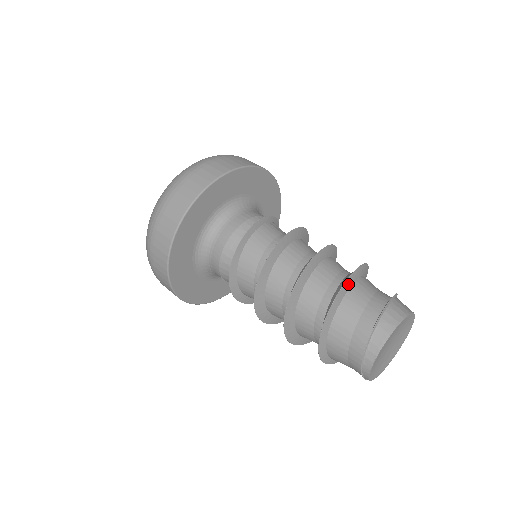
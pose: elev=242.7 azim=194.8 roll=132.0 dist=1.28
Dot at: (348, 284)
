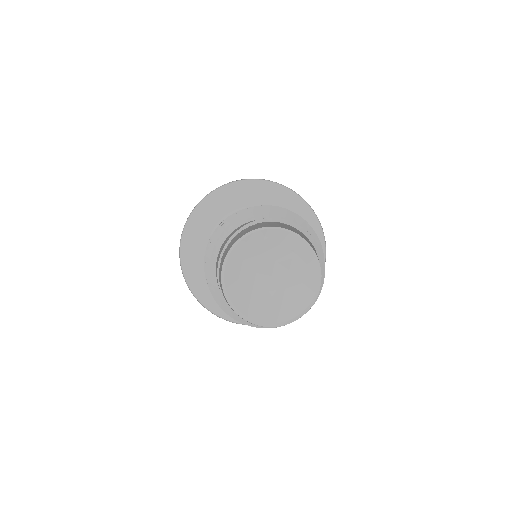
Dot at: (251, 214)
